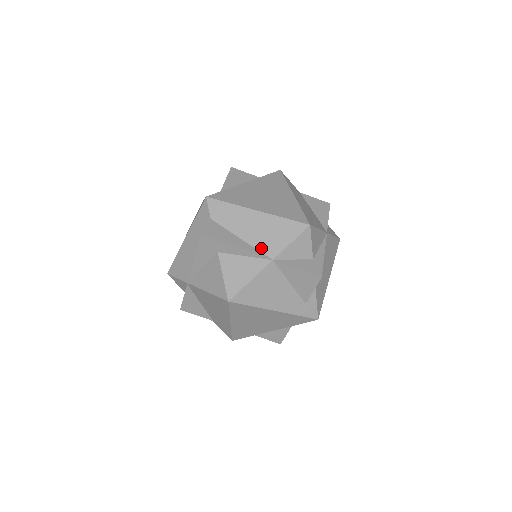
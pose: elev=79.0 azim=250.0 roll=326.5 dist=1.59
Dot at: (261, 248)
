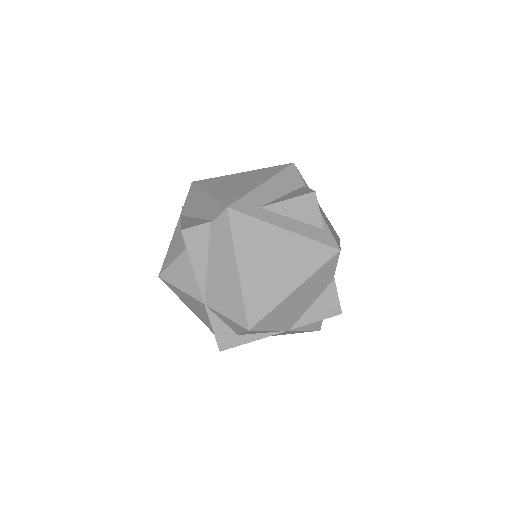
Dot at: (209, 289)
